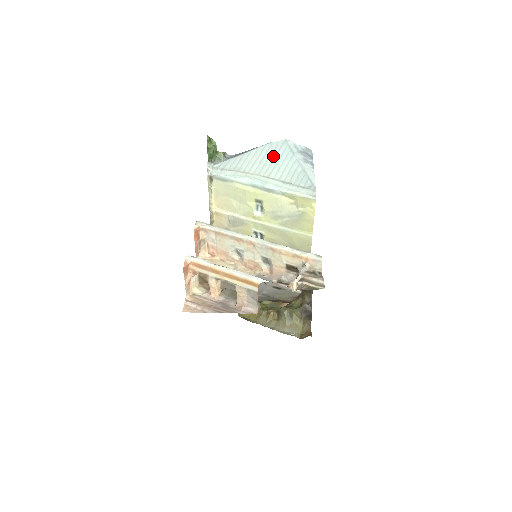
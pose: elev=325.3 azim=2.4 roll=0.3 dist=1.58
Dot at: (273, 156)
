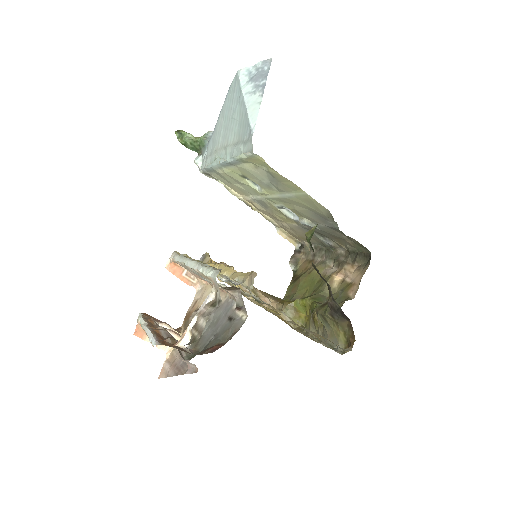
Dot at: (230, 108)
